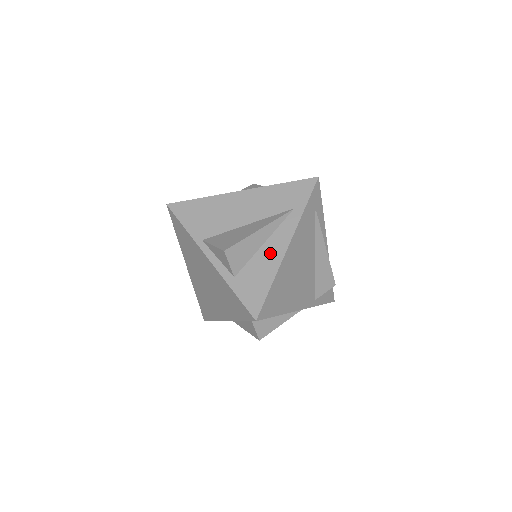
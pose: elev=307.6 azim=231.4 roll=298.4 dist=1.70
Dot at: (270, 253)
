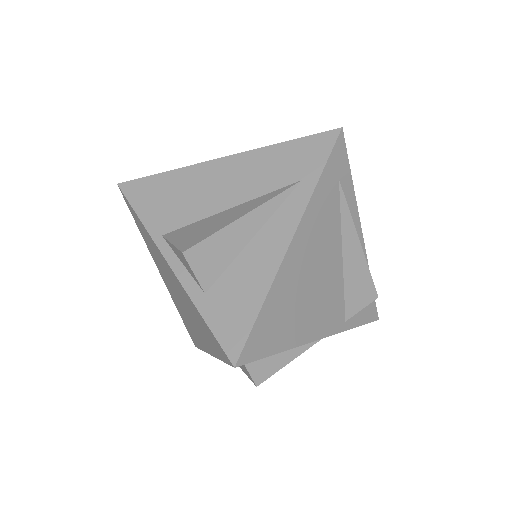
Dot at: (261, 253)
